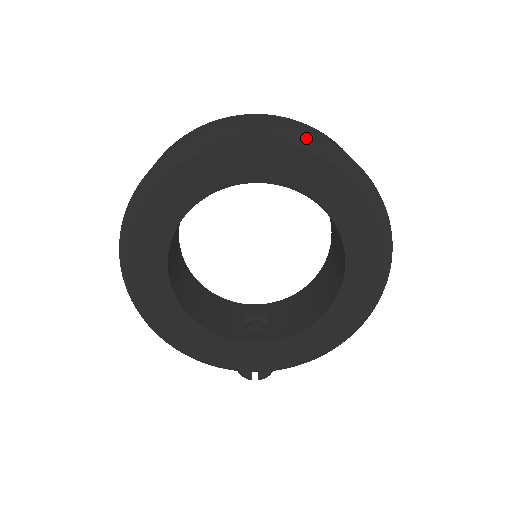
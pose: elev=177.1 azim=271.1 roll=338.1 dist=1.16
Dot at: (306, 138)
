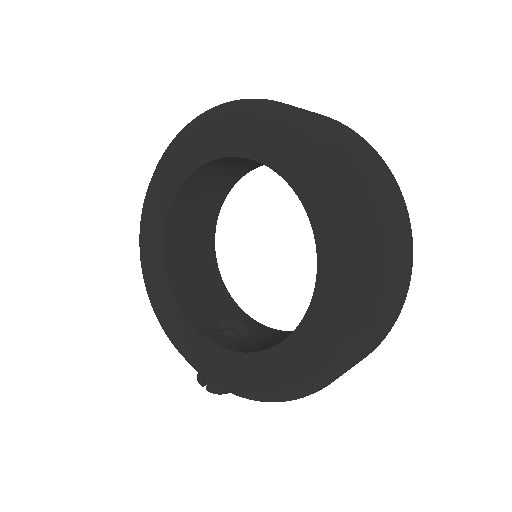
Dot at: (321, 131)
